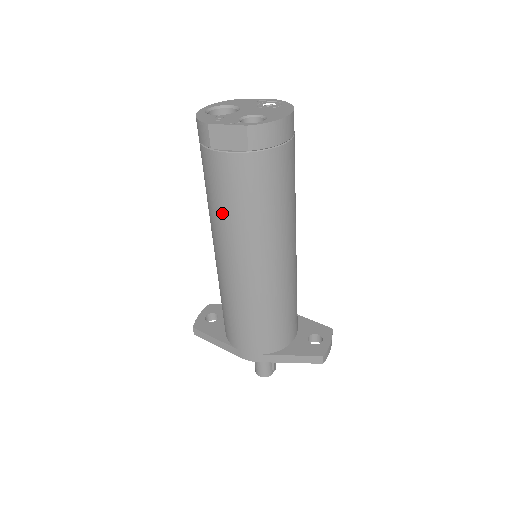
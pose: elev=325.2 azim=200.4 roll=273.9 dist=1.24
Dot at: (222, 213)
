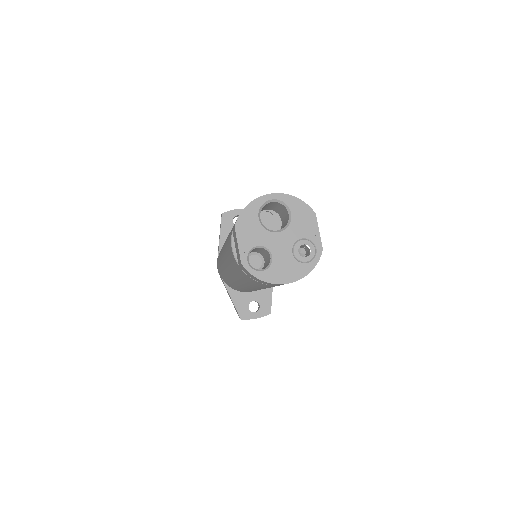
Dot at: occluded
